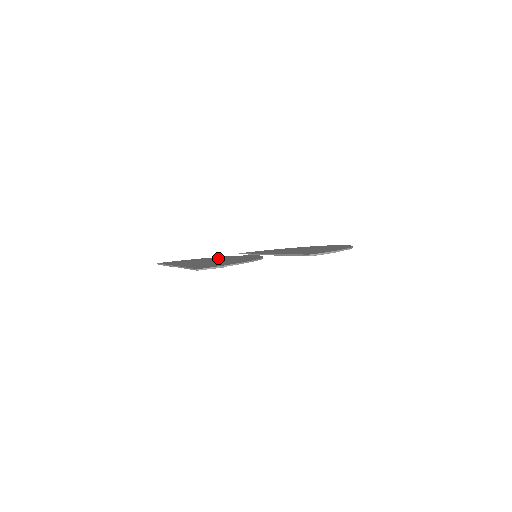
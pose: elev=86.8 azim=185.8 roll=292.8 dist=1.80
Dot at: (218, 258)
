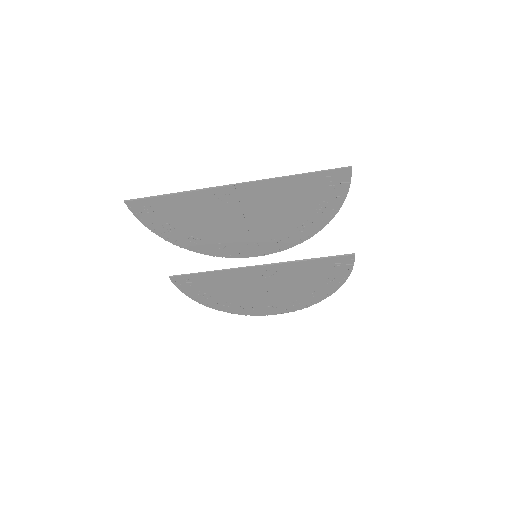
Dot at: (216, 235)
